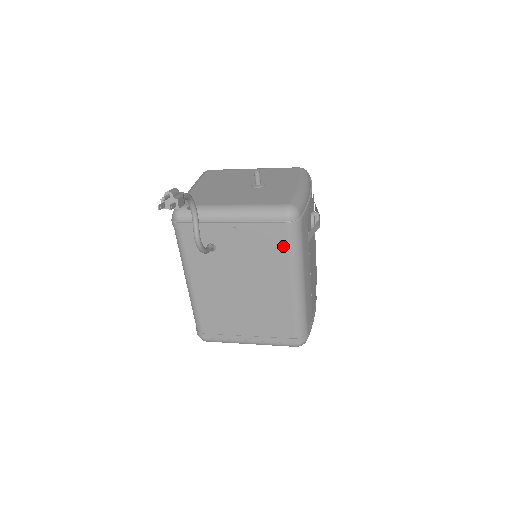
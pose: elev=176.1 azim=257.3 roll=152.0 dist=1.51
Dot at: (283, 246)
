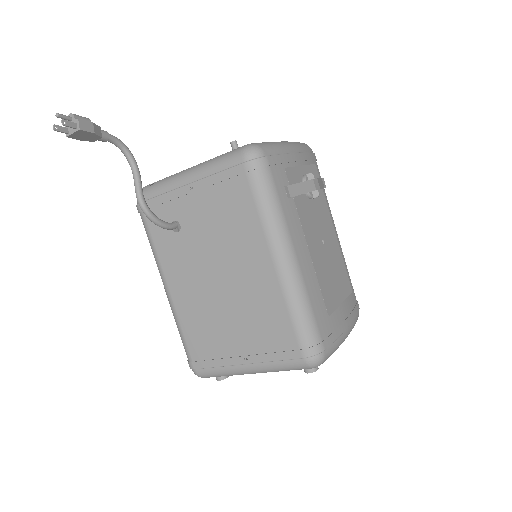
Dot at: (249, 199)
